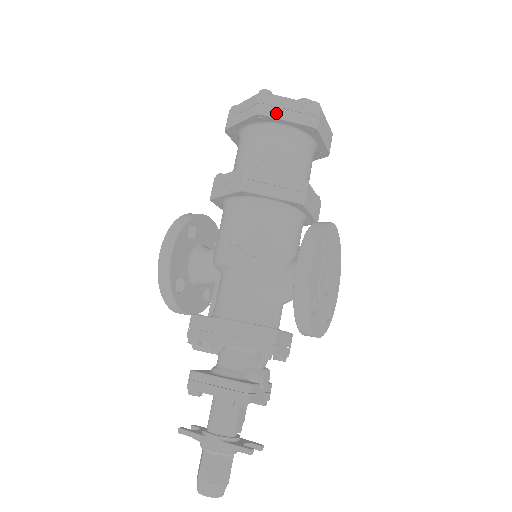
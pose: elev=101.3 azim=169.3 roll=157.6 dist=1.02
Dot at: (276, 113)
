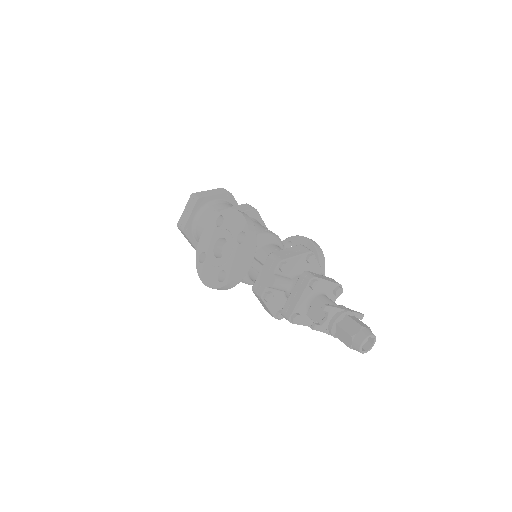
Dot at: (234, 198)
